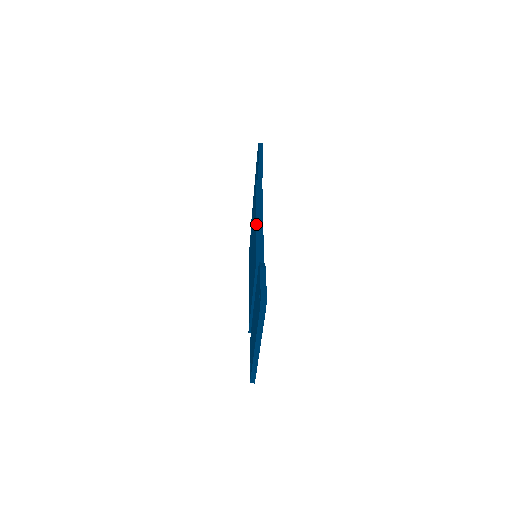
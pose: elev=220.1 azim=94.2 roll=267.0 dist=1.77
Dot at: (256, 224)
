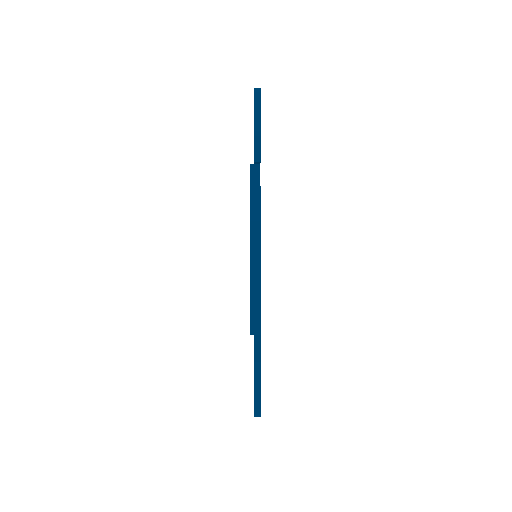
Dot at: (251, 260)
